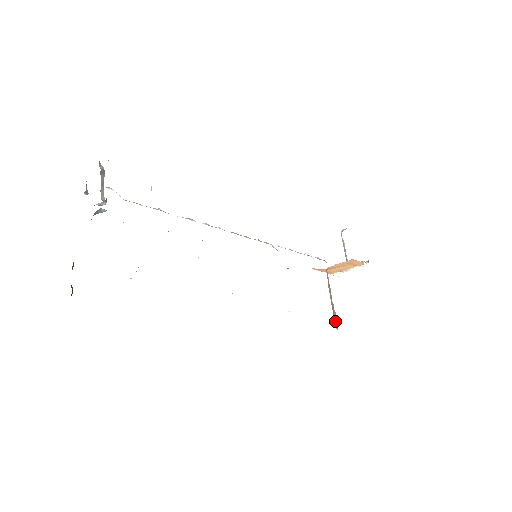
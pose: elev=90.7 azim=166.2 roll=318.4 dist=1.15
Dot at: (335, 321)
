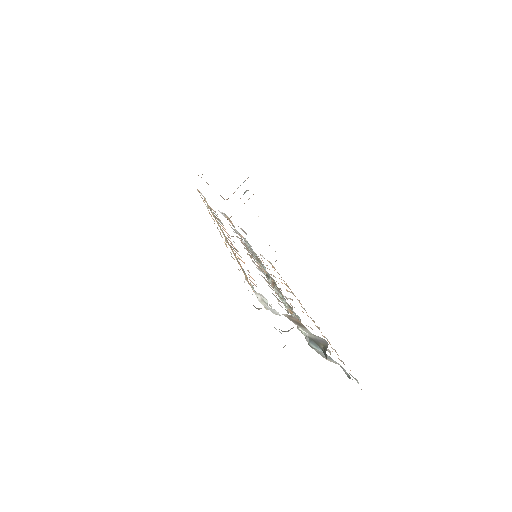
Dot at: occluded
